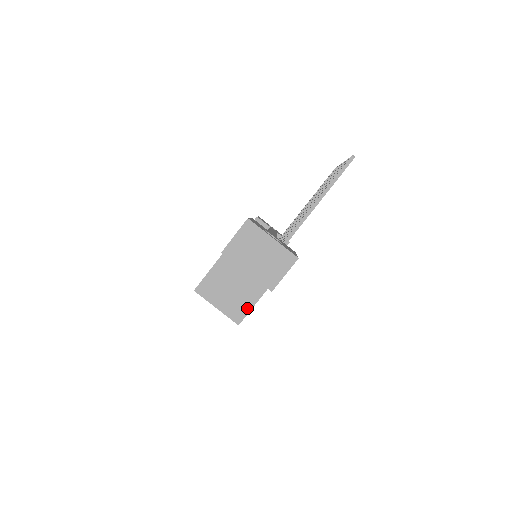
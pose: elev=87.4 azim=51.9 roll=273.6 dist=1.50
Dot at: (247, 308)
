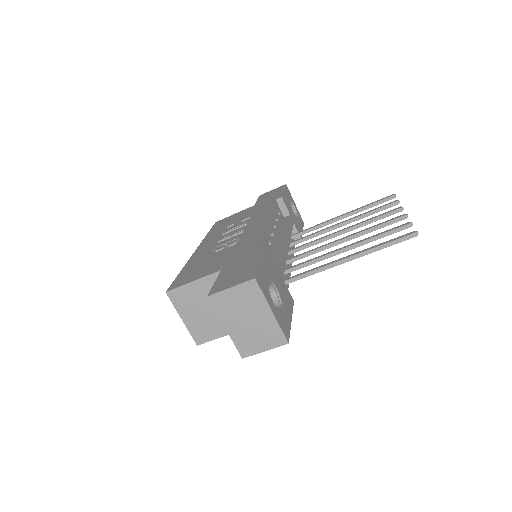
Dot at: (214, 335)
